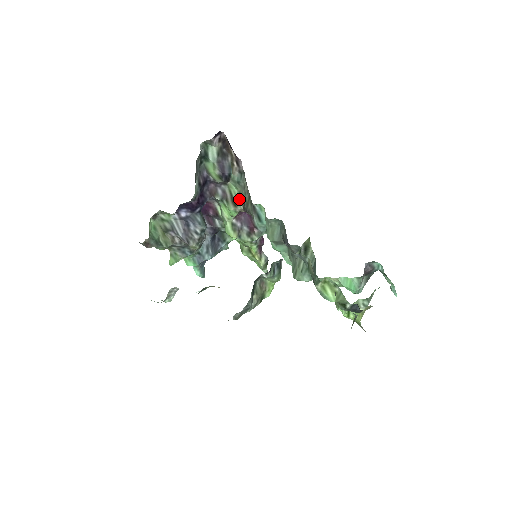
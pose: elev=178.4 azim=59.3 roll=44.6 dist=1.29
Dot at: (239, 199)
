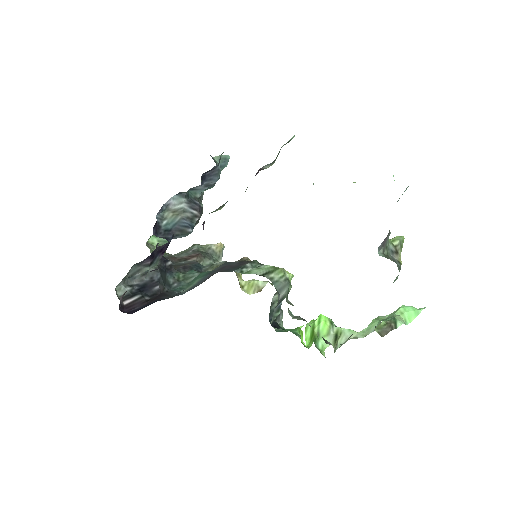
Dot at: occluded
